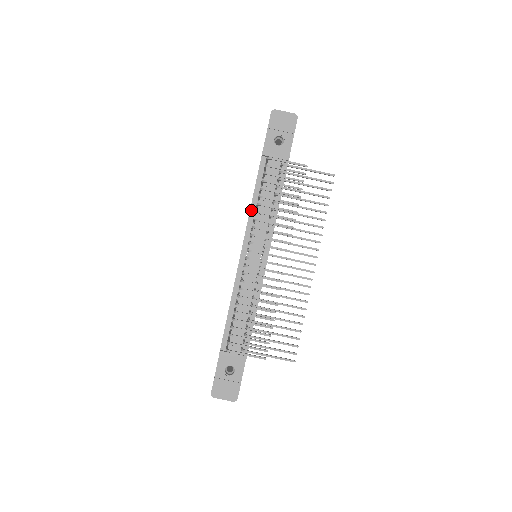
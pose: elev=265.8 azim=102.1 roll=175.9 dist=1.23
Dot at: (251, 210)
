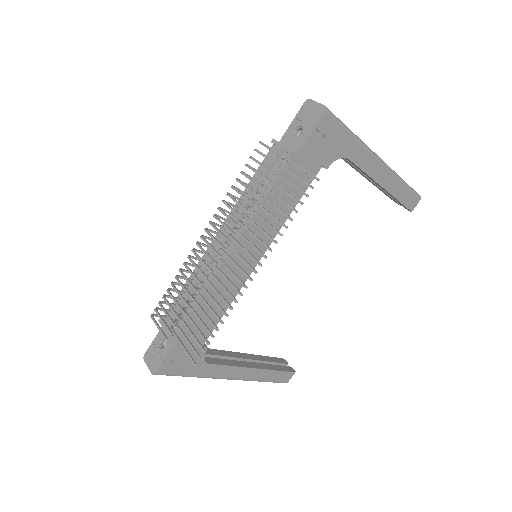
Dot at: (241, 196)
